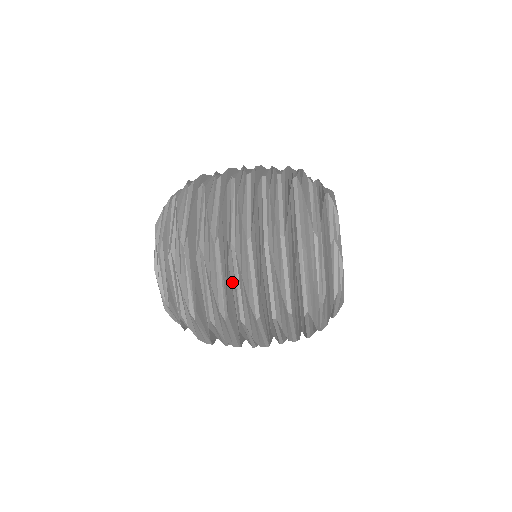
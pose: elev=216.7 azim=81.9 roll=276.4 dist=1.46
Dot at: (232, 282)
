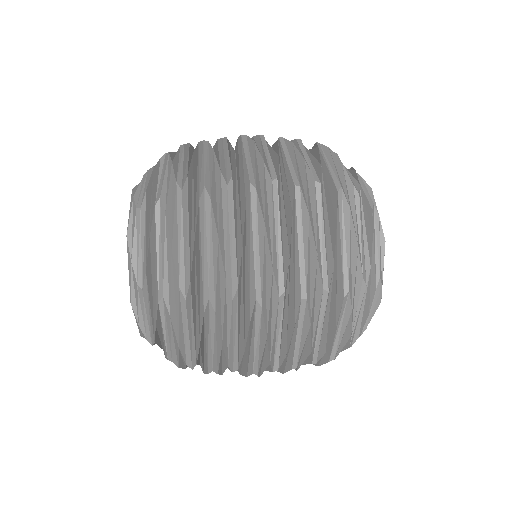
Dot at: occluded
